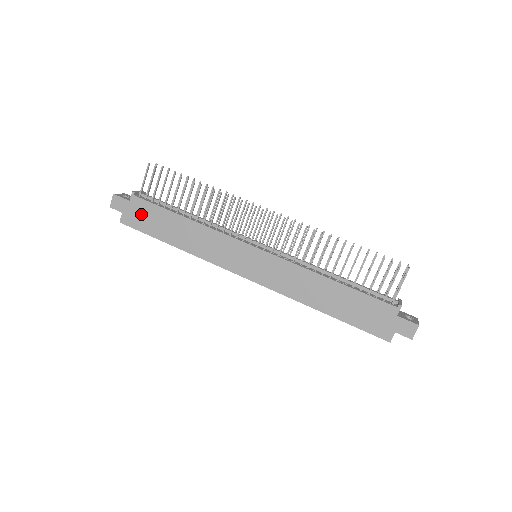
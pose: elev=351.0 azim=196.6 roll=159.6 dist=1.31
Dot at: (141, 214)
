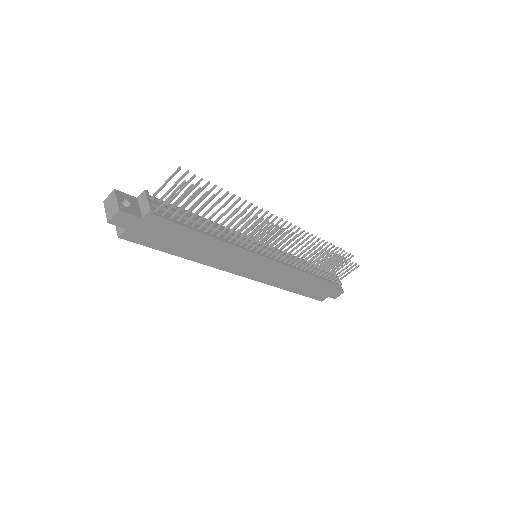
Dot at: (154, 231)
